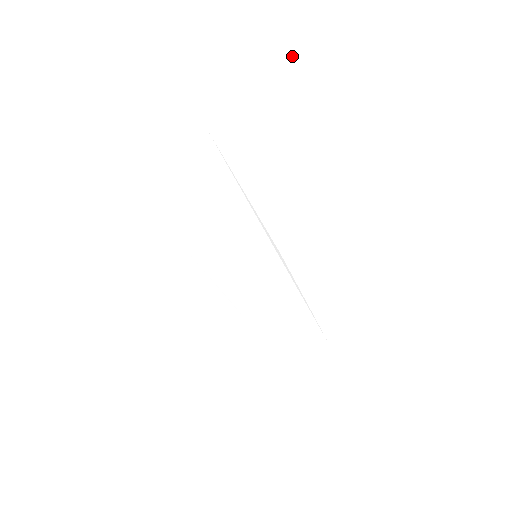
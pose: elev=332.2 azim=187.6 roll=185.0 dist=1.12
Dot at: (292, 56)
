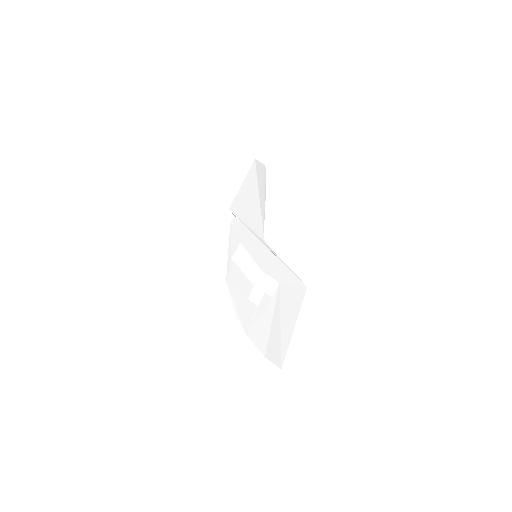
Dot at: (255, 162)
